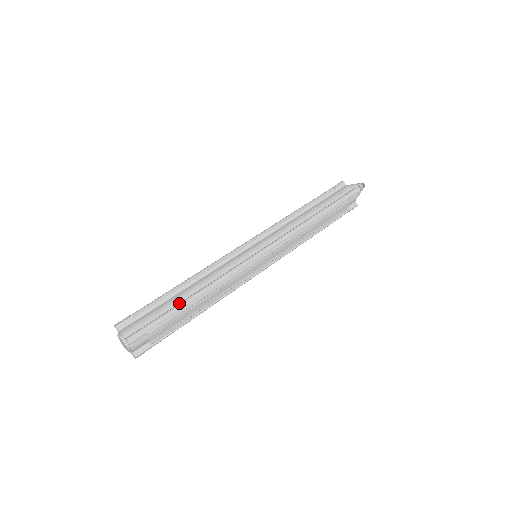
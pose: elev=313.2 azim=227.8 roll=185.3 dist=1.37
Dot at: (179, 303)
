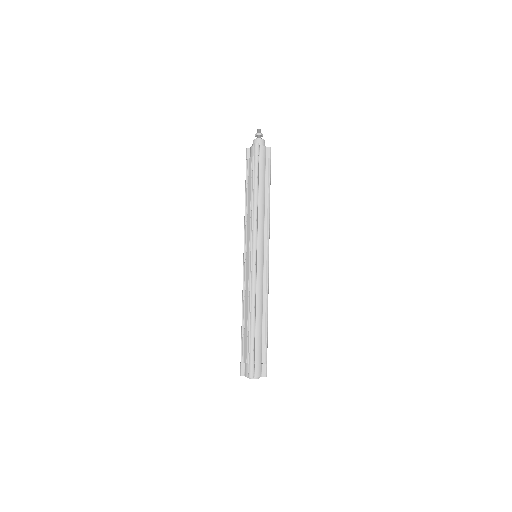
Dot at: (264, 332)
